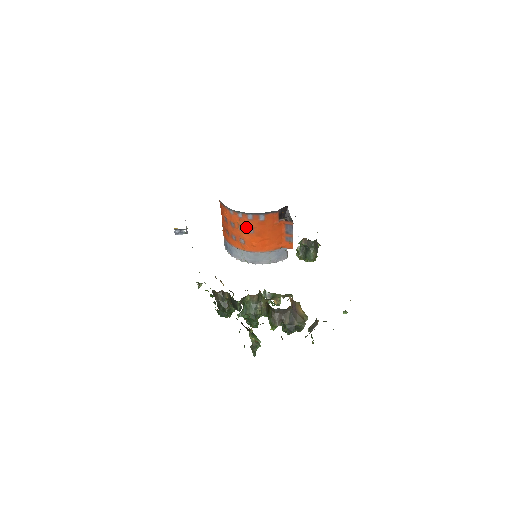
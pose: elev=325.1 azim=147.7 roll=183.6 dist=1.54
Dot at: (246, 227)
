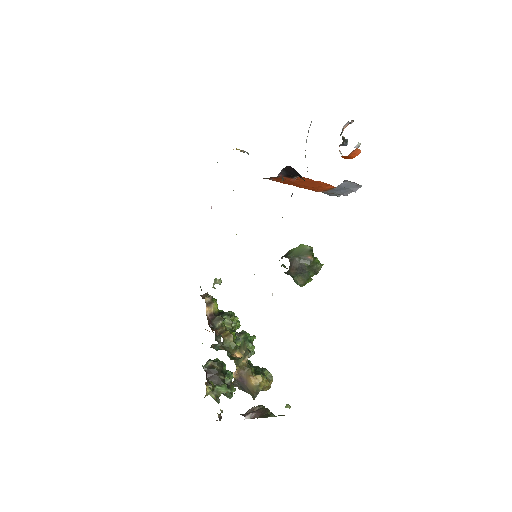
Dot at: occluded
